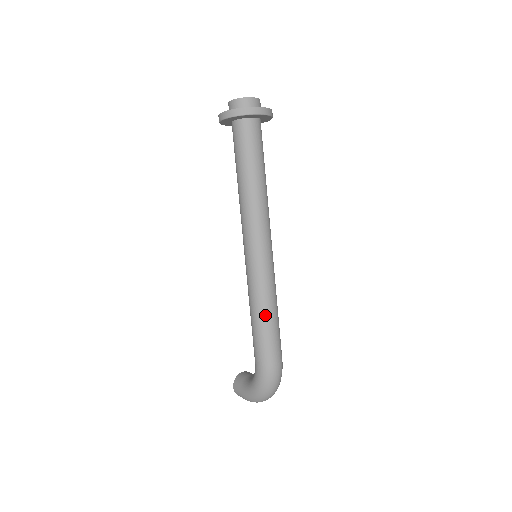
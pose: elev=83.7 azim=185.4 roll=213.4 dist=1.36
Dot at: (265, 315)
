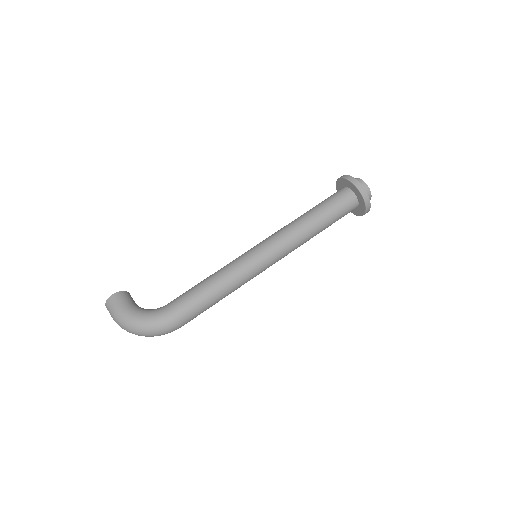
Dot at: (220, 292)
